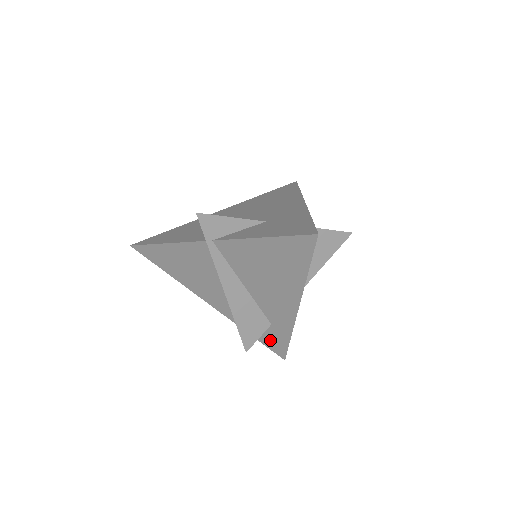
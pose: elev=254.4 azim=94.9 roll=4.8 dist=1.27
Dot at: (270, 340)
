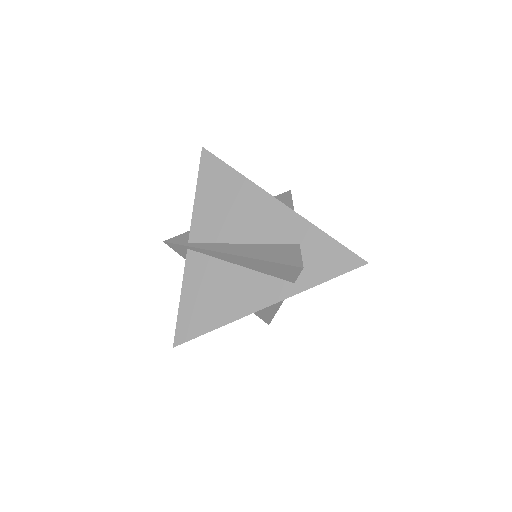
Dot at: (328, 262)
